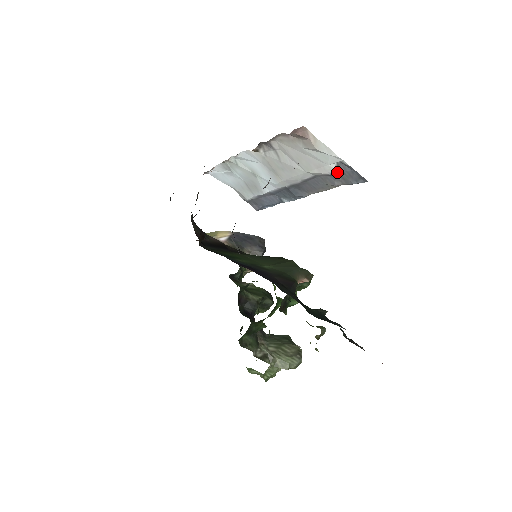
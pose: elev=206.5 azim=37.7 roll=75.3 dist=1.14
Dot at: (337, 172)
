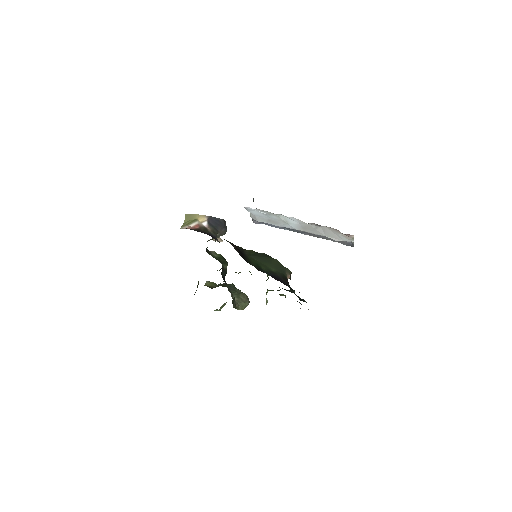
Dot at: (343, 241)
